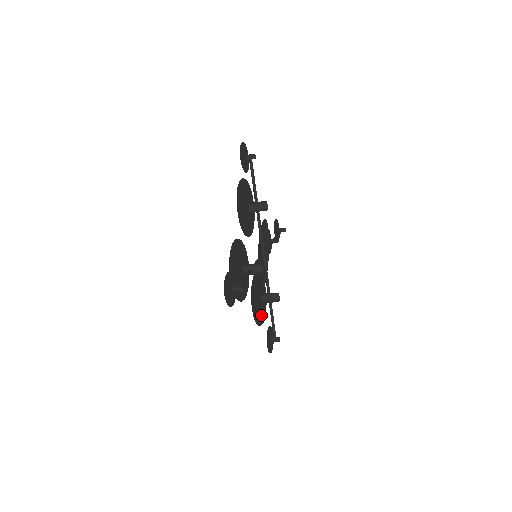
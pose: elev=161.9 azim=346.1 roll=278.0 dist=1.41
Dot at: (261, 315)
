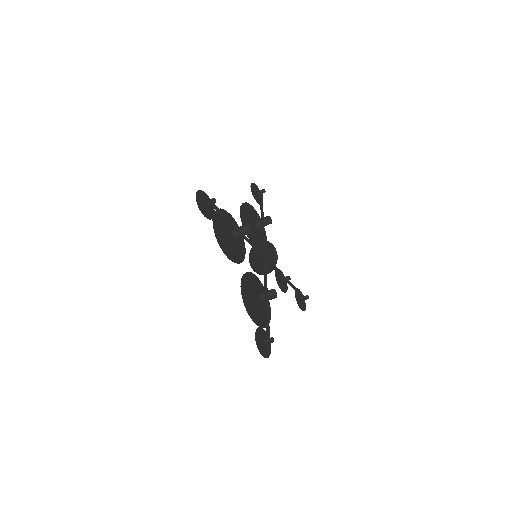
Dot at: (257, 317)
